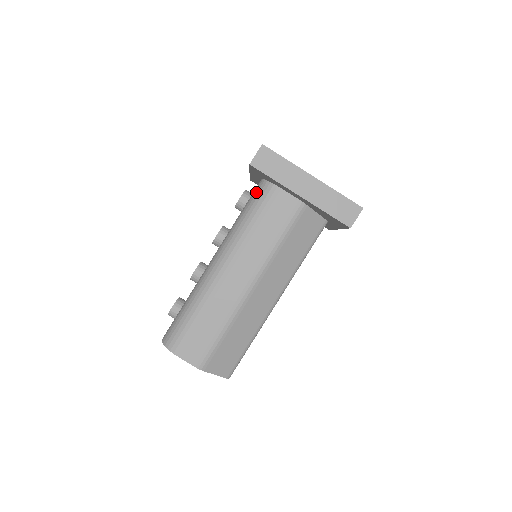
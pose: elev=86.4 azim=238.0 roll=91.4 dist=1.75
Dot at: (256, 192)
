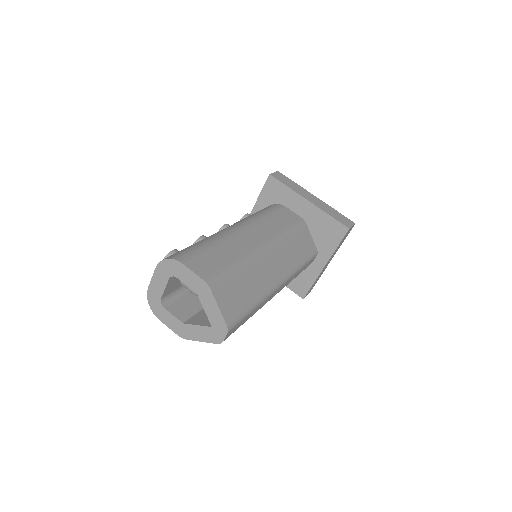
Dot at: occluded
